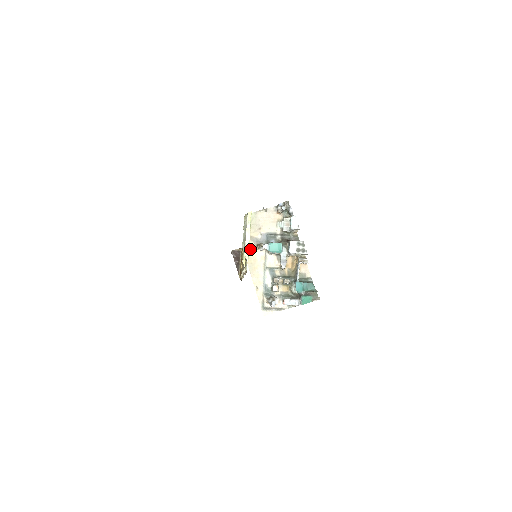
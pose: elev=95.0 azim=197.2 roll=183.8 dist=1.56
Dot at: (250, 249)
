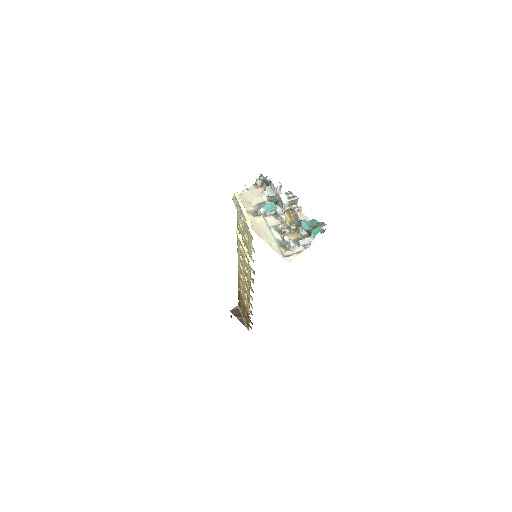
Dot at: occluded
